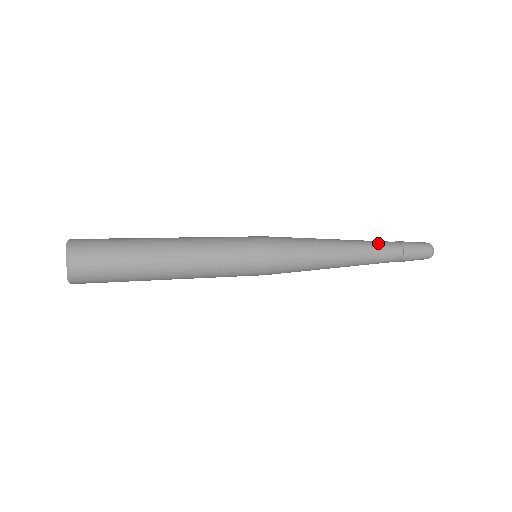
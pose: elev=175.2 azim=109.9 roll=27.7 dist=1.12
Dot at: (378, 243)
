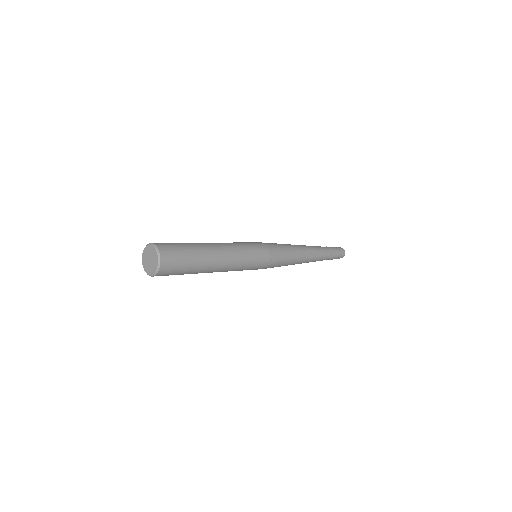
Dot at: (319, 248)
